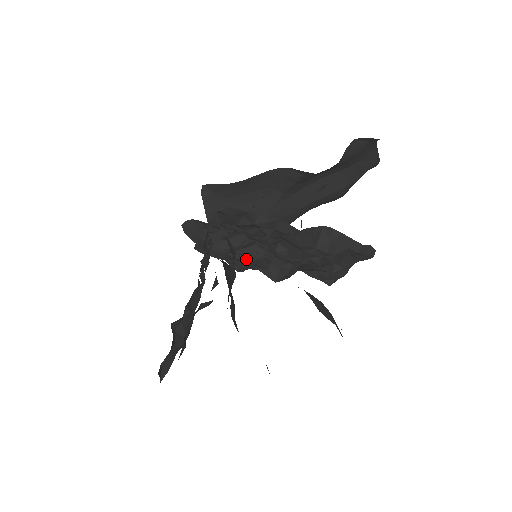
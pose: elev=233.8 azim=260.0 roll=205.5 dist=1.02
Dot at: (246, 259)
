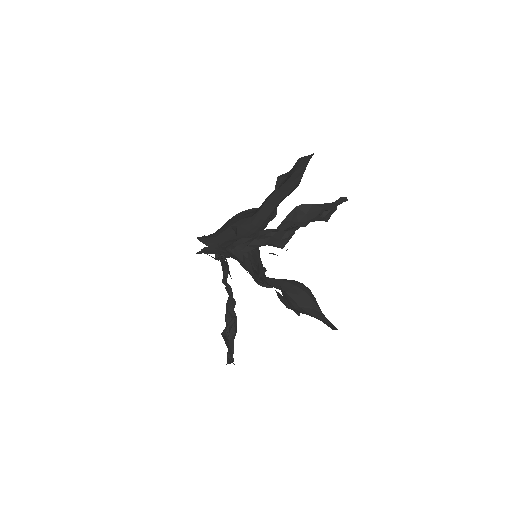
Dot at: (254, 248)
